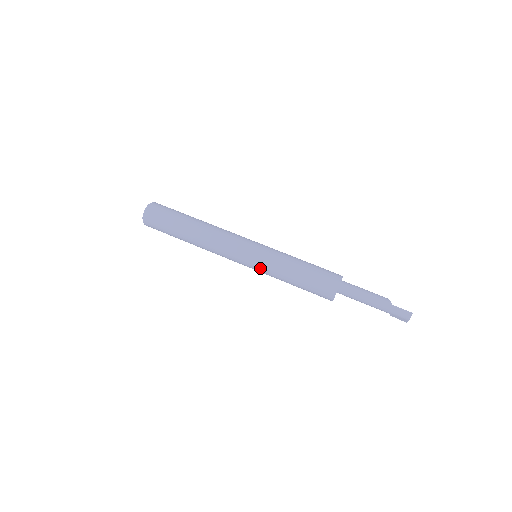
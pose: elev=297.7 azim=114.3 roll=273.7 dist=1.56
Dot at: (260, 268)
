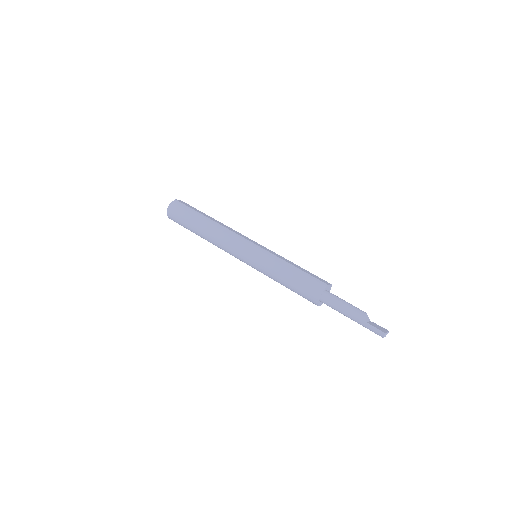
Dot at: (257, 270)
